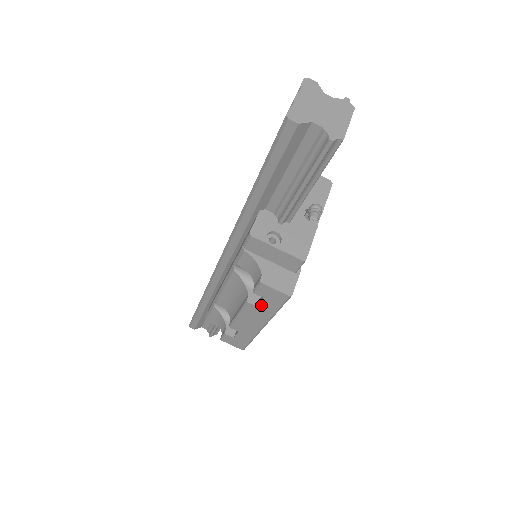
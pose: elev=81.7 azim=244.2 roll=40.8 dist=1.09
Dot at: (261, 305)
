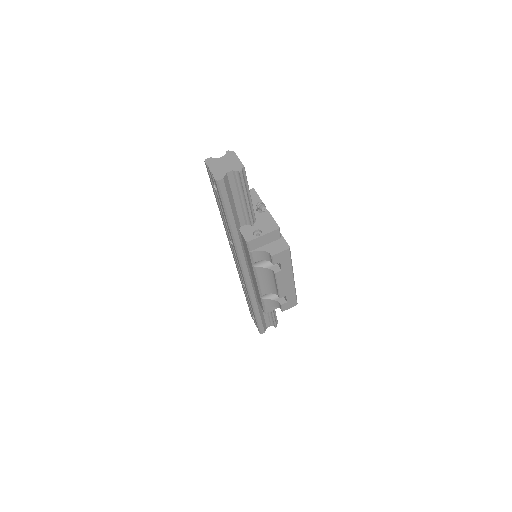
Dot at: (282, 268)
